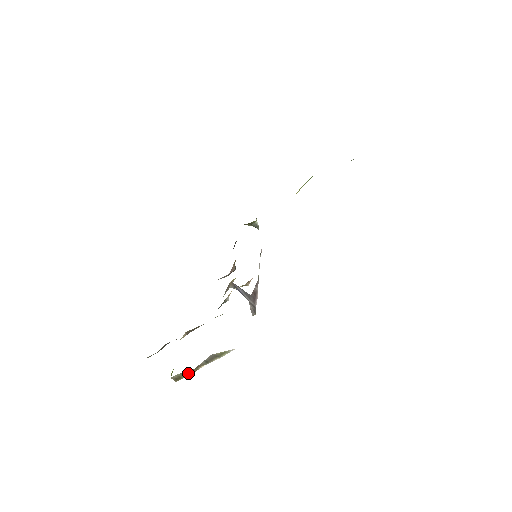
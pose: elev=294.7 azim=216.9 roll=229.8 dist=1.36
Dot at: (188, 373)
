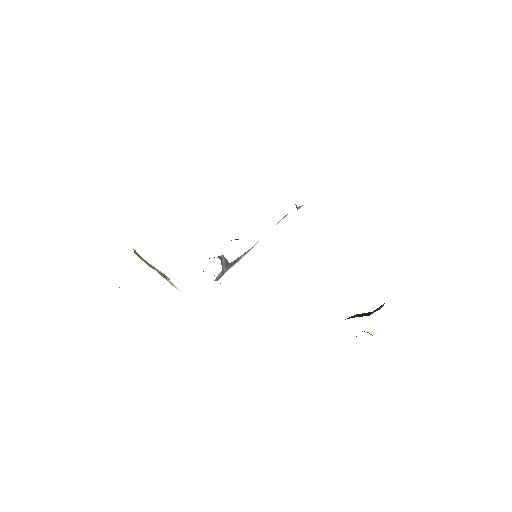
Dot at: (145, 261)
